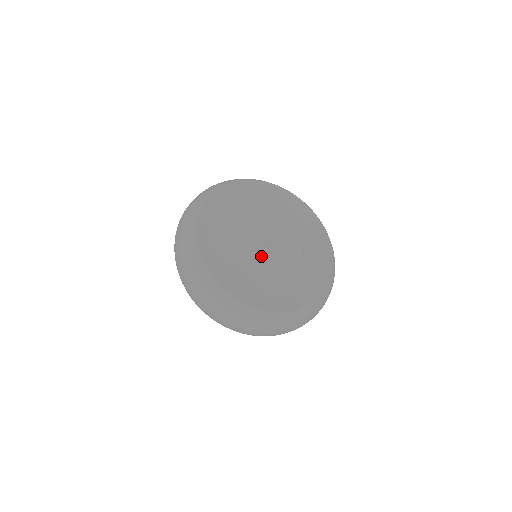
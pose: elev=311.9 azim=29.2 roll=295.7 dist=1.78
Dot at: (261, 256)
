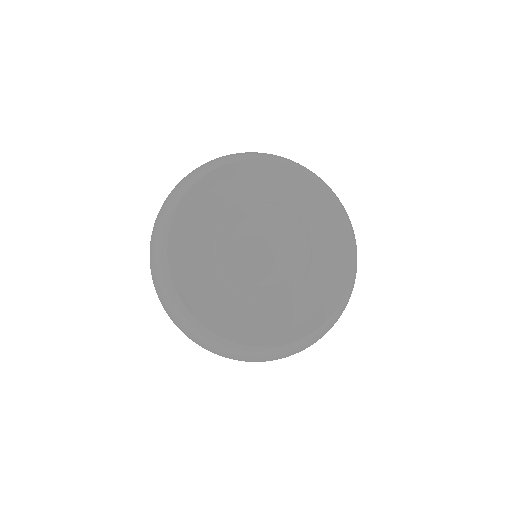
Dot at: (239, 257)
